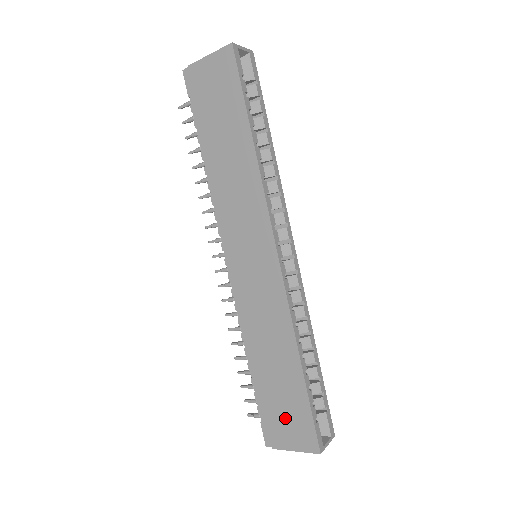
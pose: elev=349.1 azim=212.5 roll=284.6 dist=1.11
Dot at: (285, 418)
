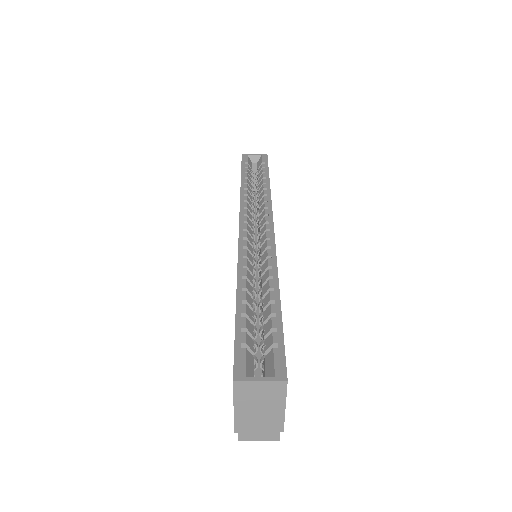
Dot at: occluded
